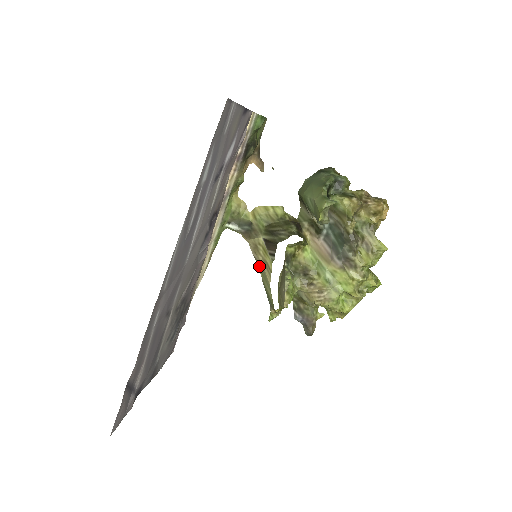
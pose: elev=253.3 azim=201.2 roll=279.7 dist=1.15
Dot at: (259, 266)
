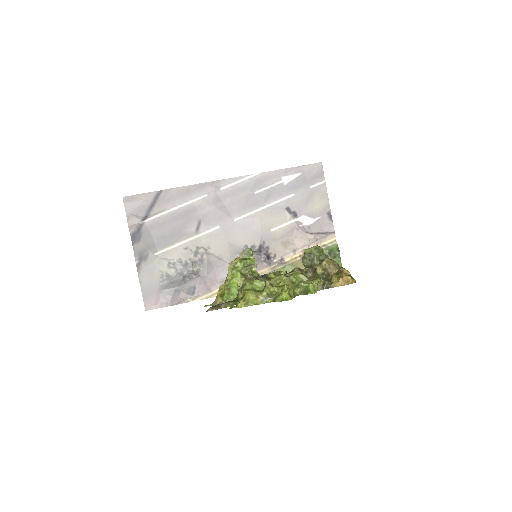
Dot at: occluded
